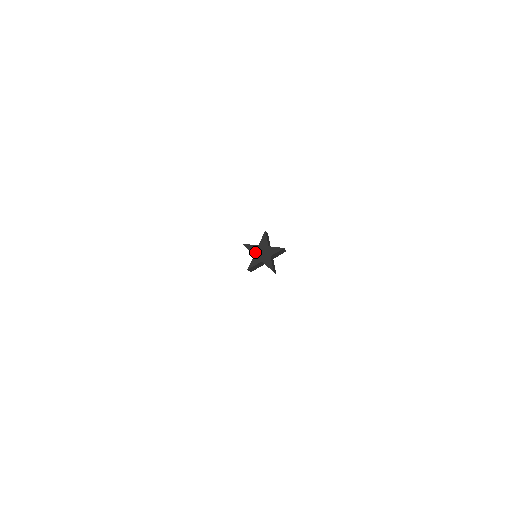
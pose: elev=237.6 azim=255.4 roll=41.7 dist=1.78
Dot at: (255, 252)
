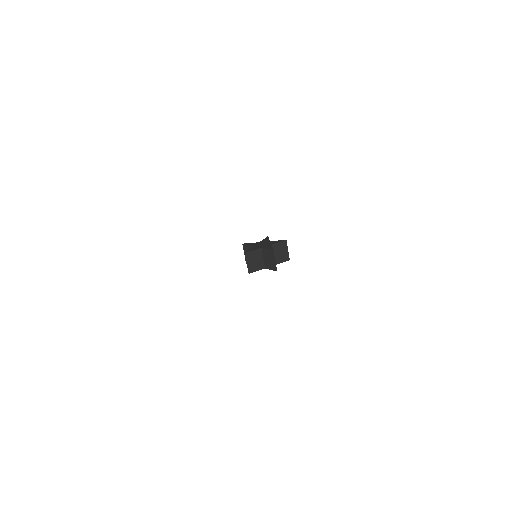
Dot at: (255, 245)
